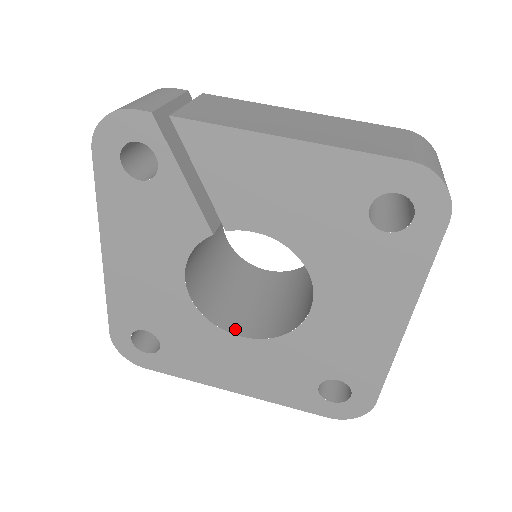
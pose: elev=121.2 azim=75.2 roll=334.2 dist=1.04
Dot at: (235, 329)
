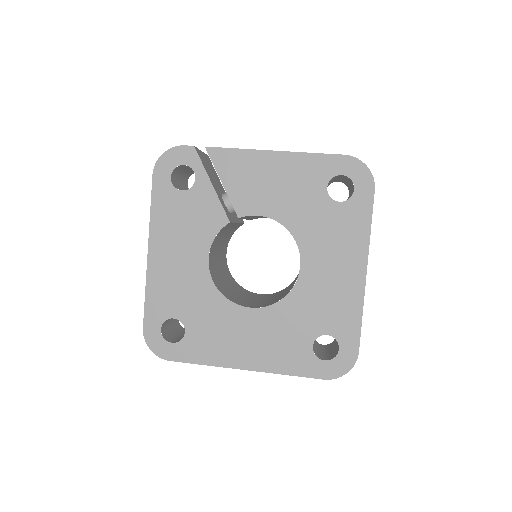
Dot at: (245, 305)
